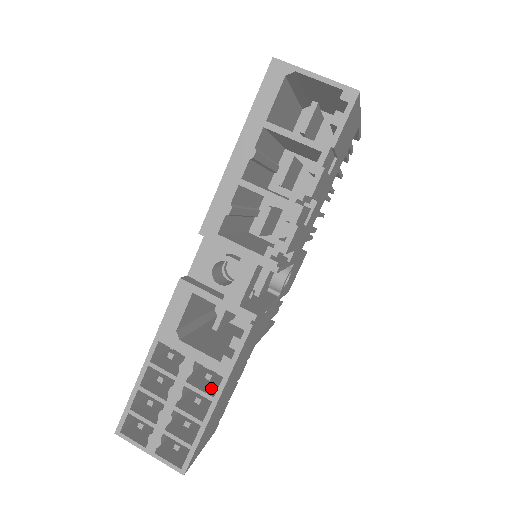
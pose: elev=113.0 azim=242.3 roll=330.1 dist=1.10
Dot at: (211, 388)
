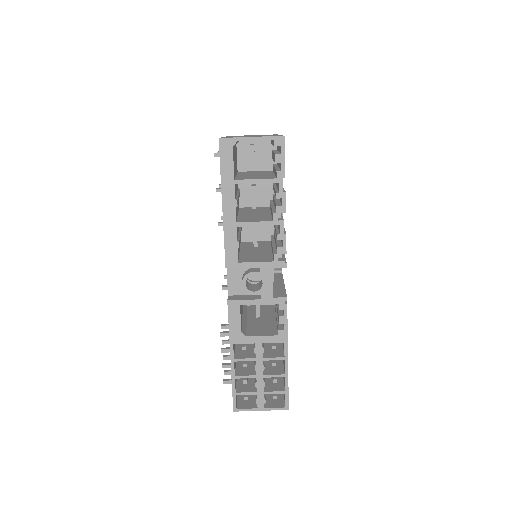
Dot at: (278, 353)
